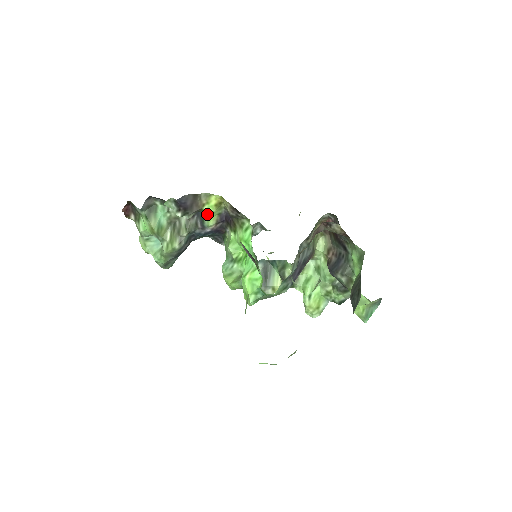
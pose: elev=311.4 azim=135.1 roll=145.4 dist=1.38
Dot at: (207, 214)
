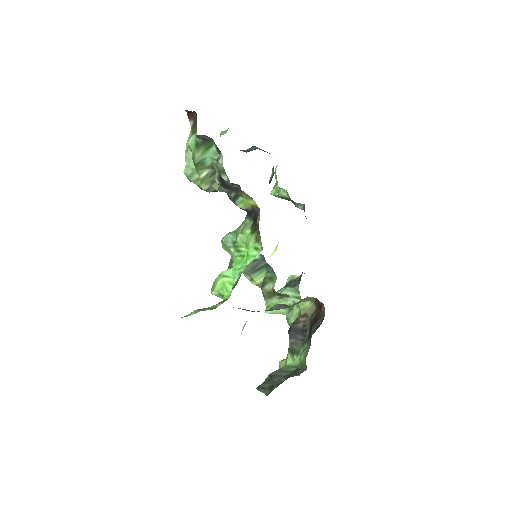
Dot at: occluded
